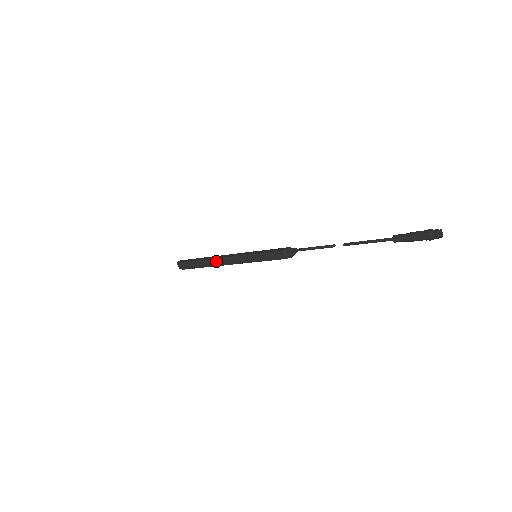
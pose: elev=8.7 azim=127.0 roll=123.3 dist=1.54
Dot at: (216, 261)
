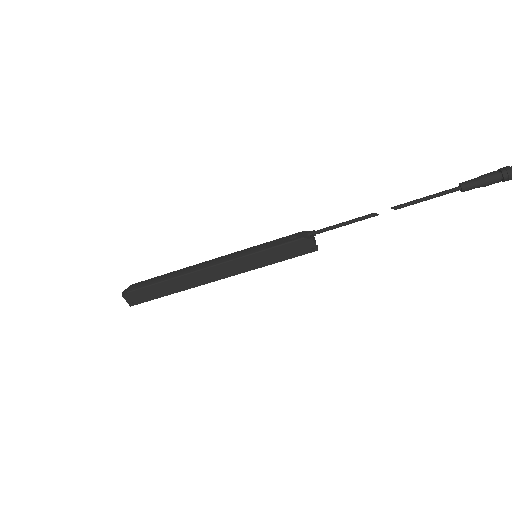
Dot at: (193, 266)
